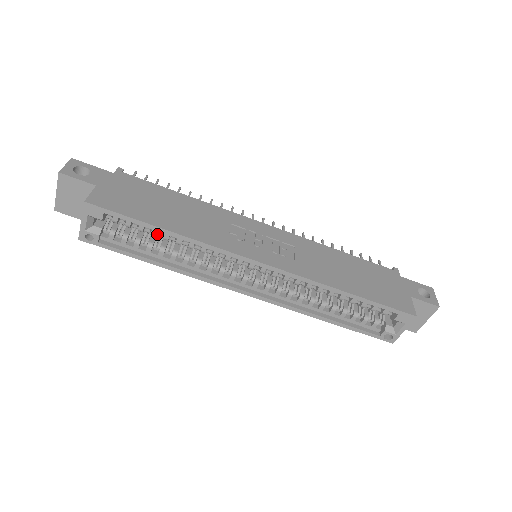
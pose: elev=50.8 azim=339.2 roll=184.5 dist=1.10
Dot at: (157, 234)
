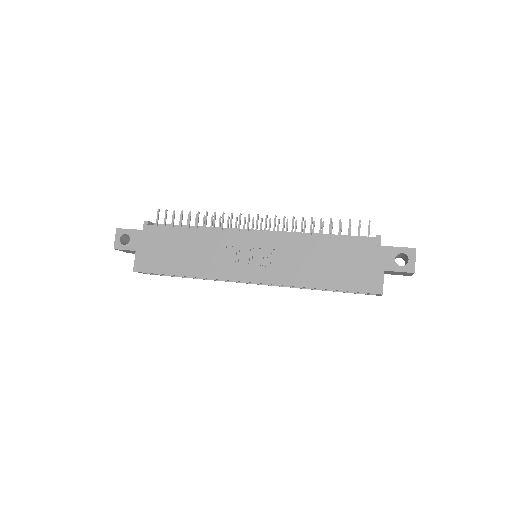
Dot at: occluded
